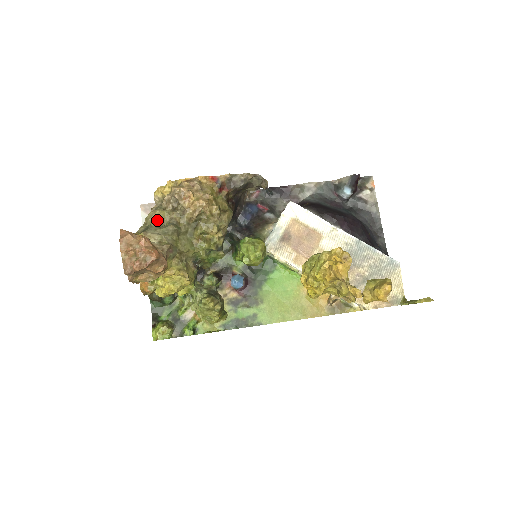
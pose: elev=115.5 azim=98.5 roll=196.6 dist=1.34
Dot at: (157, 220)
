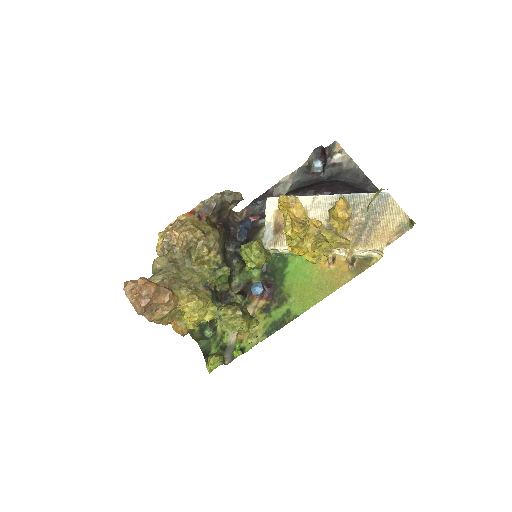
Dot at: (158, 266)
